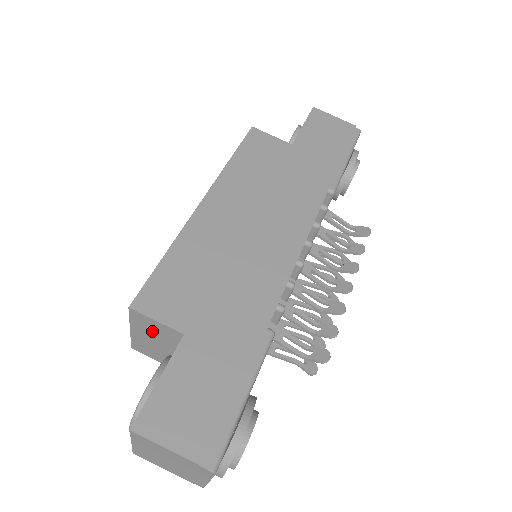
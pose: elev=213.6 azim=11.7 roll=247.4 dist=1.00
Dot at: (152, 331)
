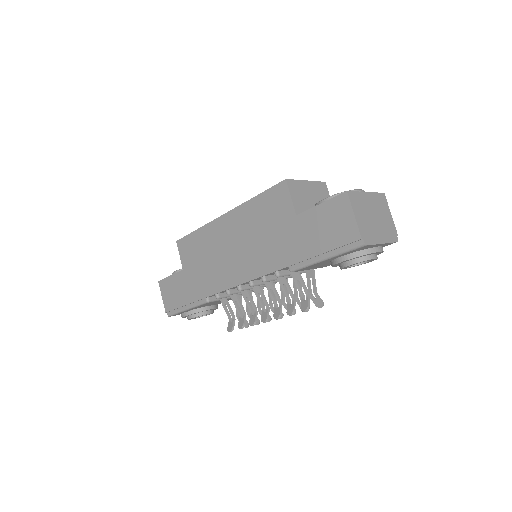
Dot at: occluded
